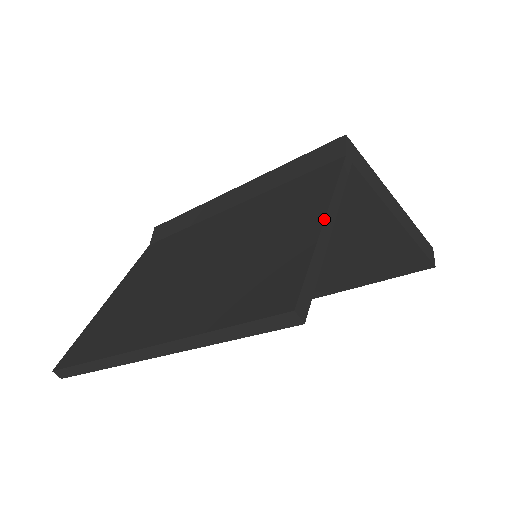
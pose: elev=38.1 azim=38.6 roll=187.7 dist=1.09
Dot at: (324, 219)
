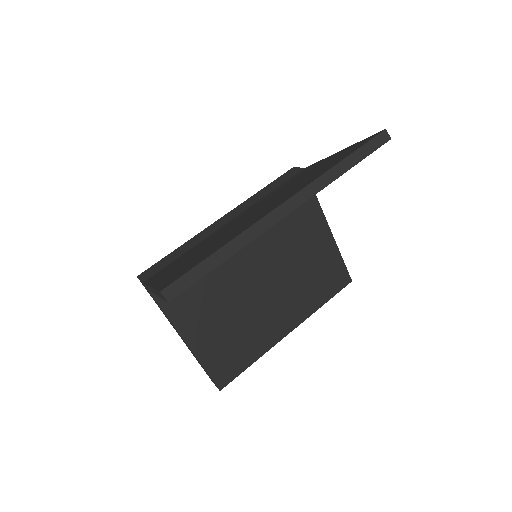
Dot at: (339, 151)
